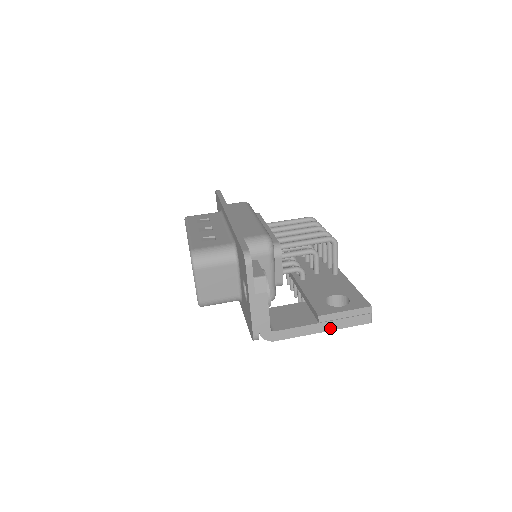
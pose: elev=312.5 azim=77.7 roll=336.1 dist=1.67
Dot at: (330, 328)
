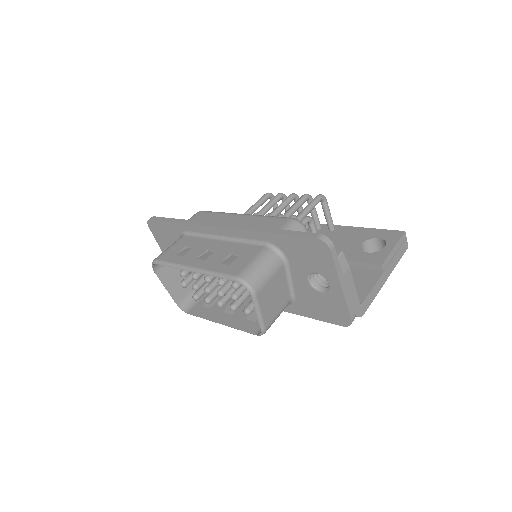
Dot at: (390, 271)
